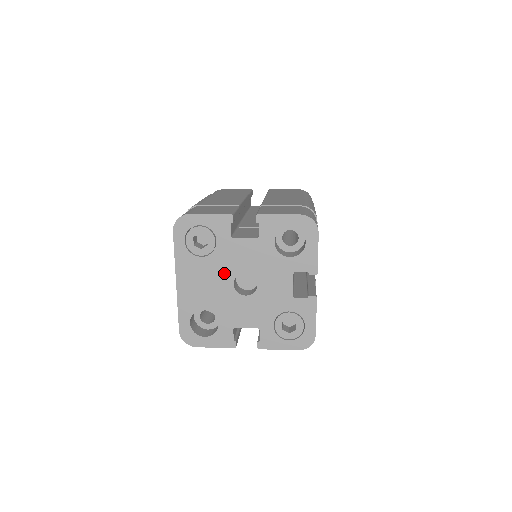
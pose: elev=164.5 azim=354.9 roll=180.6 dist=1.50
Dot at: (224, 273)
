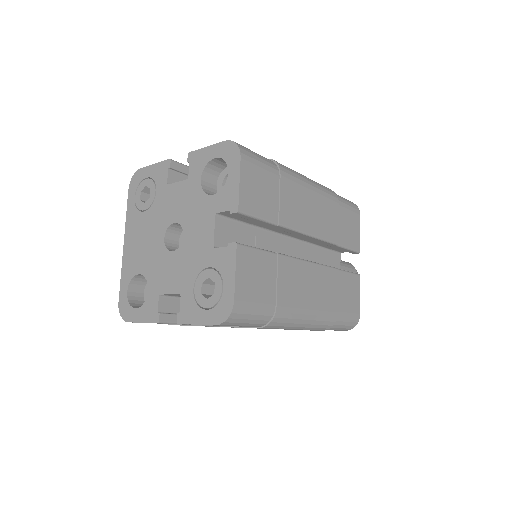
Dot at: (158, 226)
